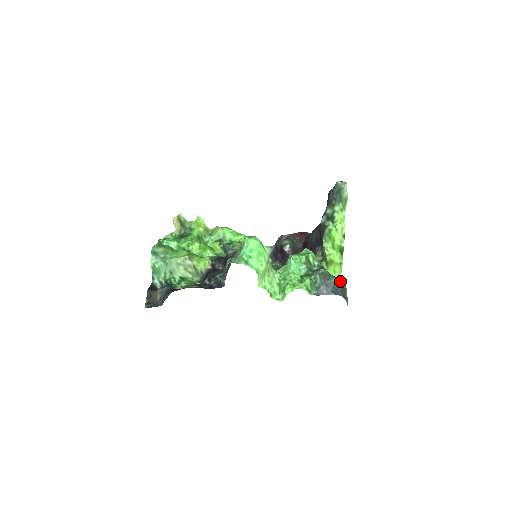
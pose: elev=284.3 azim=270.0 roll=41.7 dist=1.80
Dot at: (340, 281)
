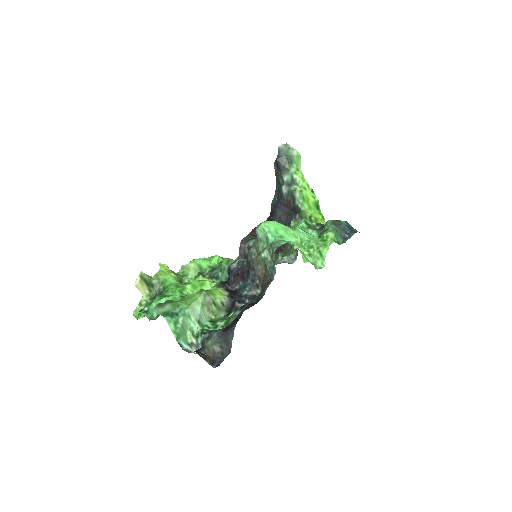
Dot at: occluded
